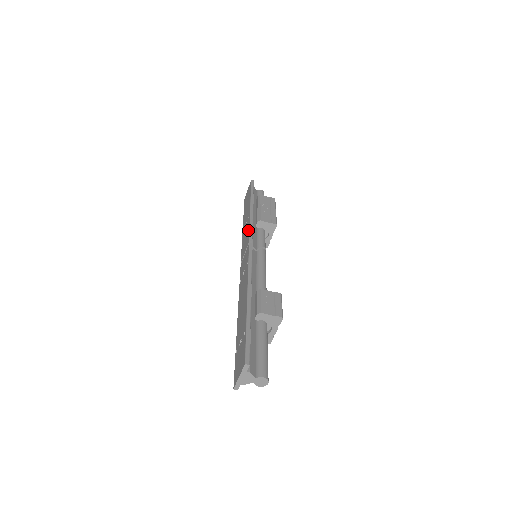
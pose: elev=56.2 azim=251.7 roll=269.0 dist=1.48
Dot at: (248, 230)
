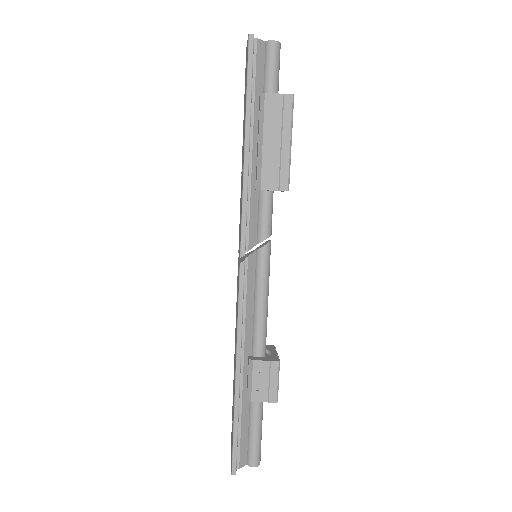
Dot at: occluded
